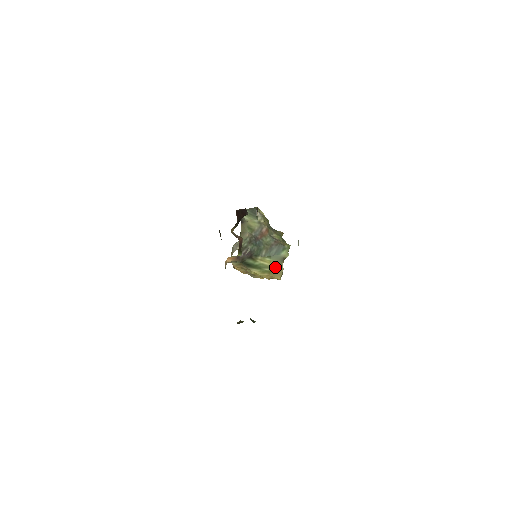
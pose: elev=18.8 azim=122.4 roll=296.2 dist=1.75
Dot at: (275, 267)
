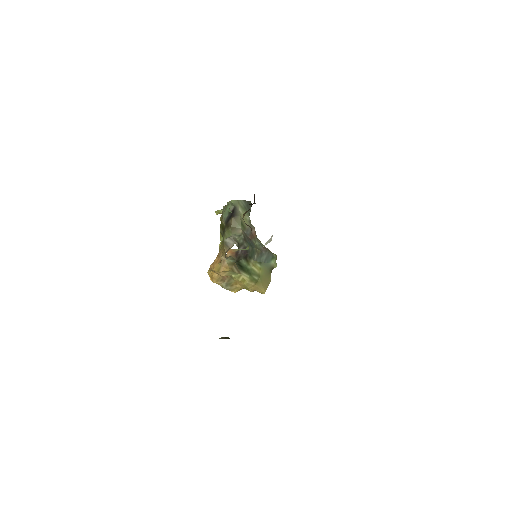
Dot at: (263, 277)
